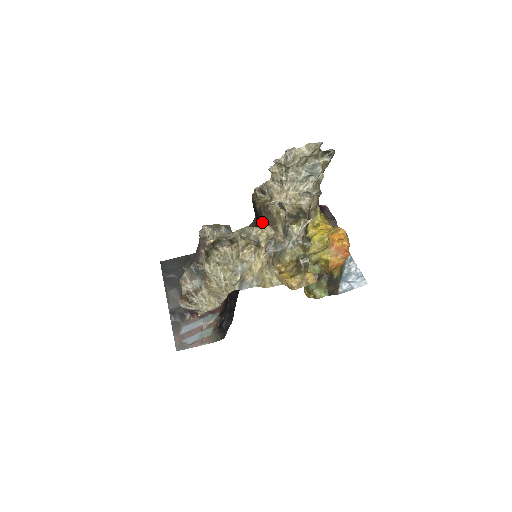
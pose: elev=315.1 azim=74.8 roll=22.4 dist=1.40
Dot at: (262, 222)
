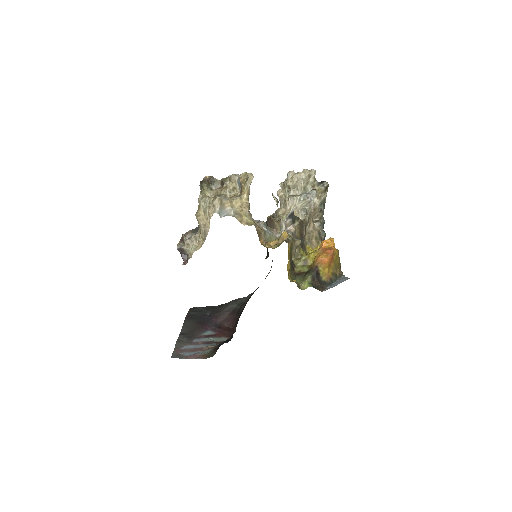
Dot at: occluded
